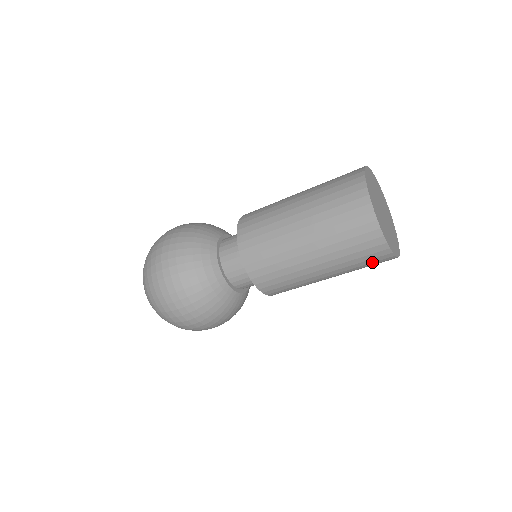
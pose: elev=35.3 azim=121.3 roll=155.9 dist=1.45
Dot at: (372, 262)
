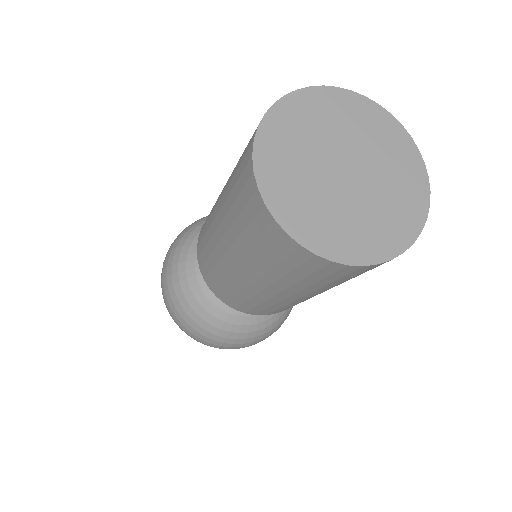
Dot at: (340, 277)
